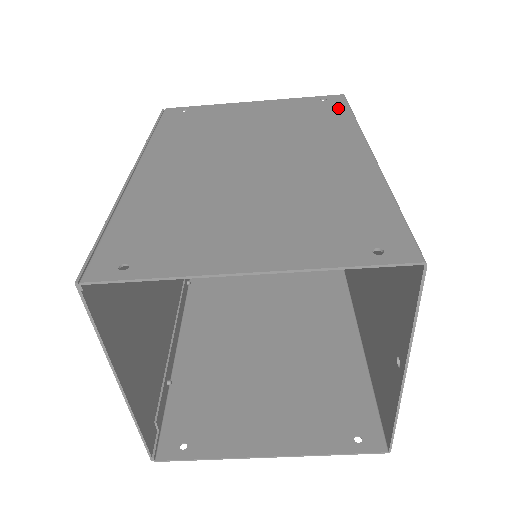
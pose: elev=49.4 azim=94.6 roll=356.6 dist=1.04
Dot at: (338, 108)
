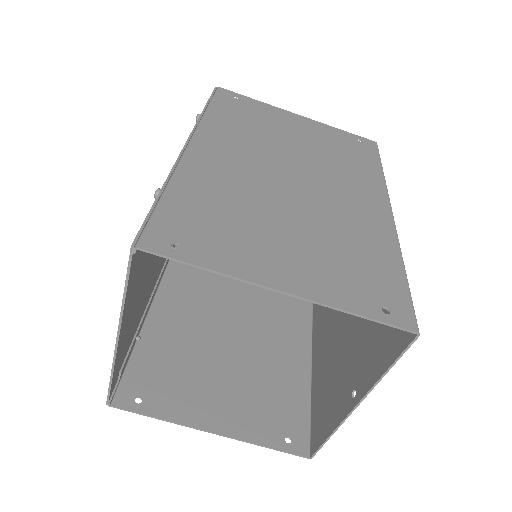
Dot at: (371, 155)
